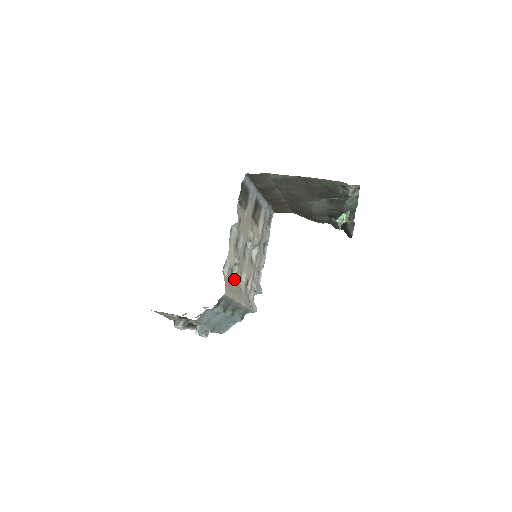
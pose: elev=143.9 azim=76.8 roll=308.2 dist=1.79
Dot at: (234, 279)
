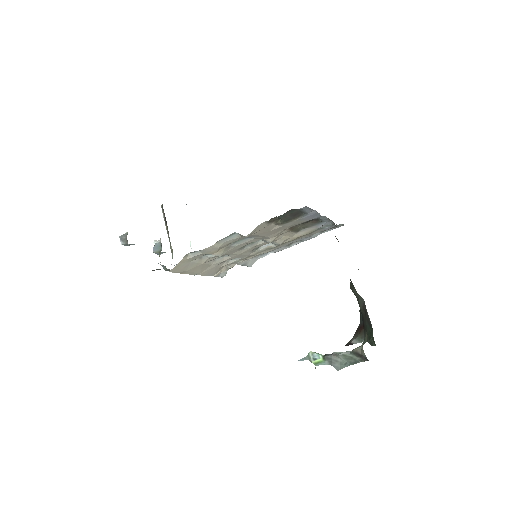
Dot at: (204, 259)
